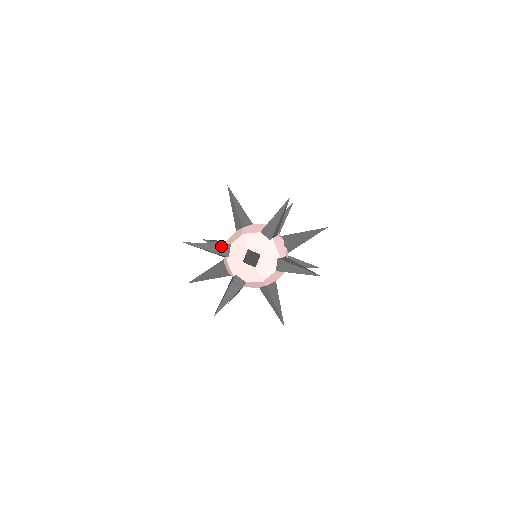
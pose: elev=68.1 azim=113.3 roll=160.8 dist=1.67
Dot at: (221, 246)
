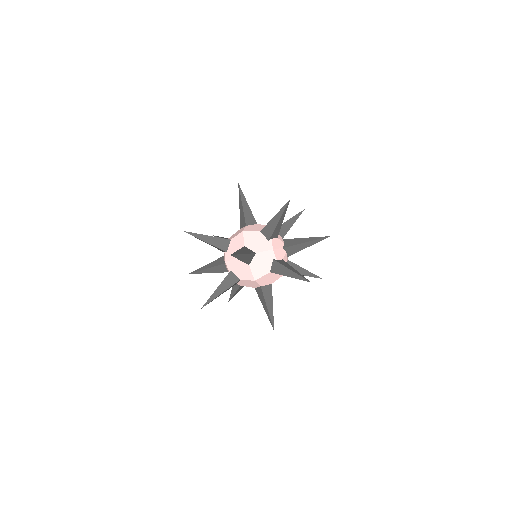
Dot at: occluded
